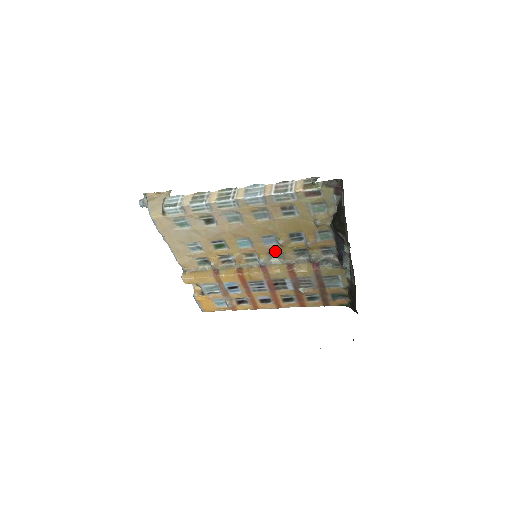
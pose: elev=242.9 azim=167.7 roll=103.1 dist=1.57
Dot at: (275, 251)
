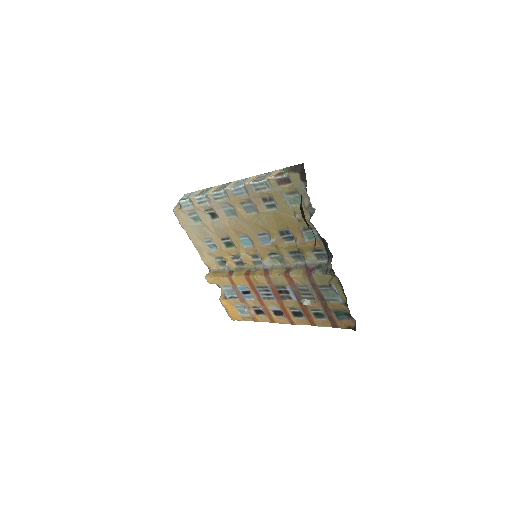
Dot at: (274, 253)
